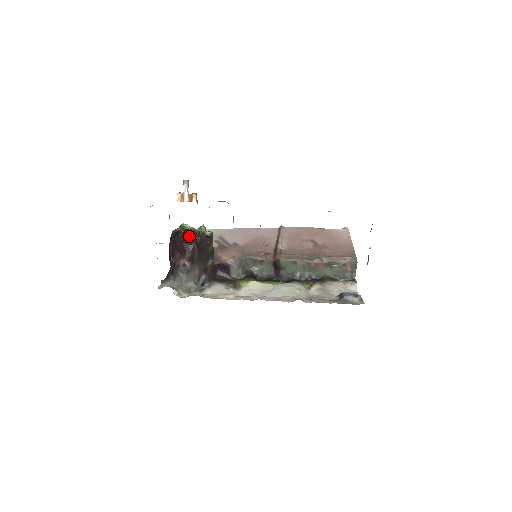
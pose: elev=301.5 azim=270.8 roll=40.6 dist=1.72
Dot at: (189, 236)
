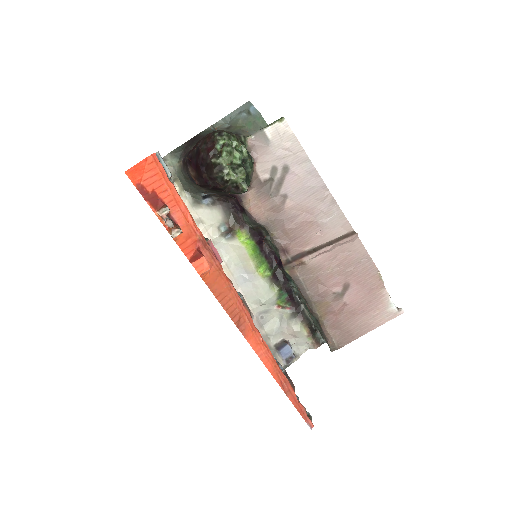
Dot at: (212, 174)
